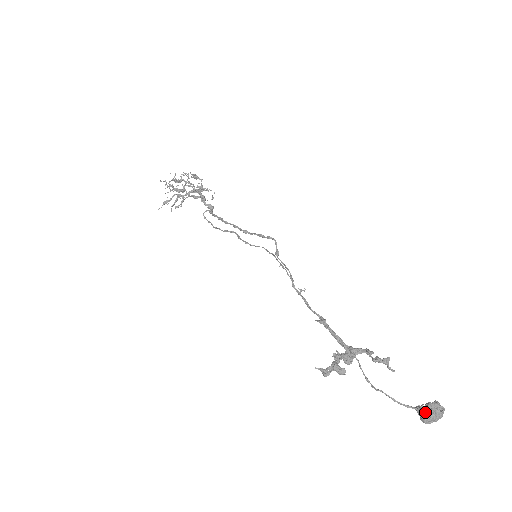
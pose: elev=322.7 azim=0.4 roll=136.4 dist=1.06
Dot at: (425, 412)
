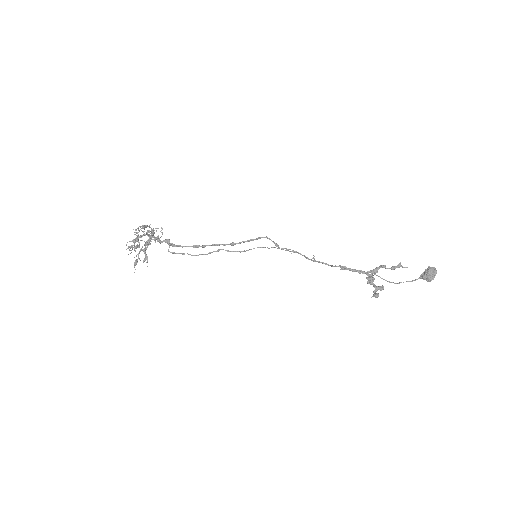
Dot at: (429, 276)
